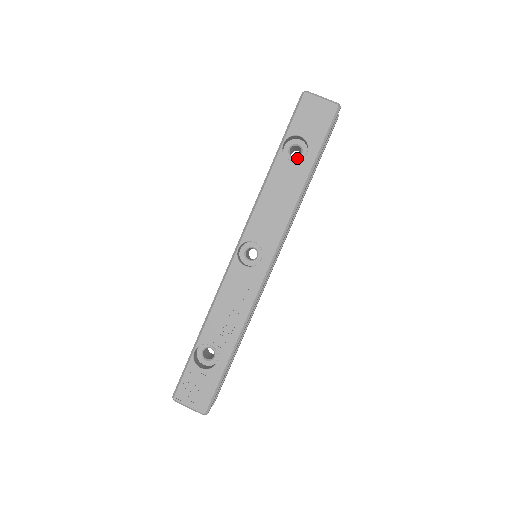
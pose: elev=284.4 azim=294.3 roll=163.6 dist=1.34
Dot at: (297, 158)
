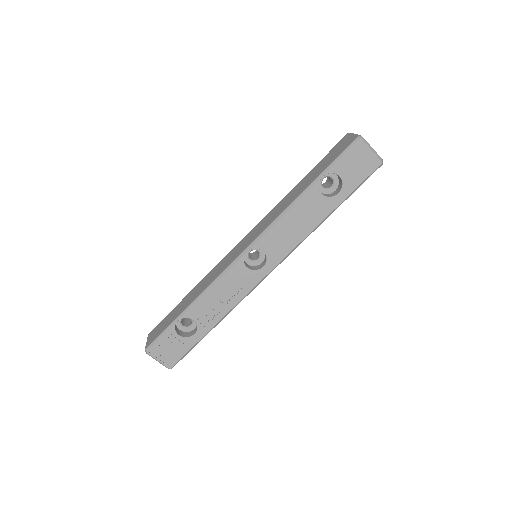
Dot at: (326, 189)
